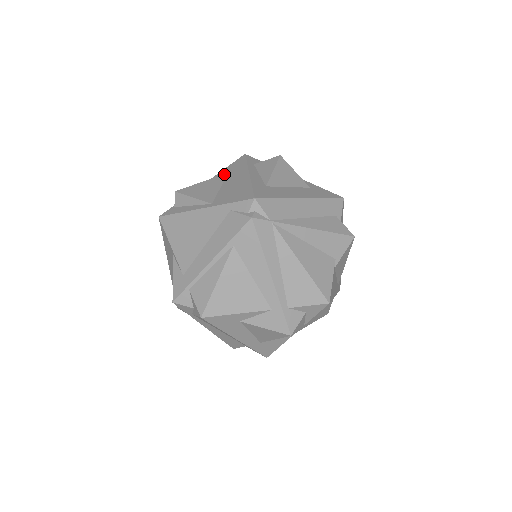
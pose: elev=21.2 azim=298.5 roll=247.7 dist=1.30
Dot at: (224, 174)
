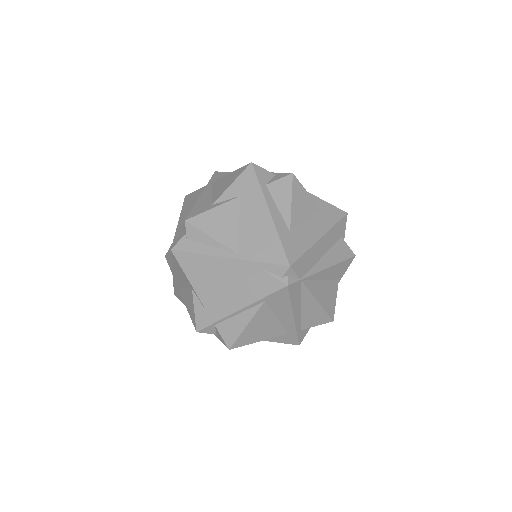
Dot at: (236, 198)
